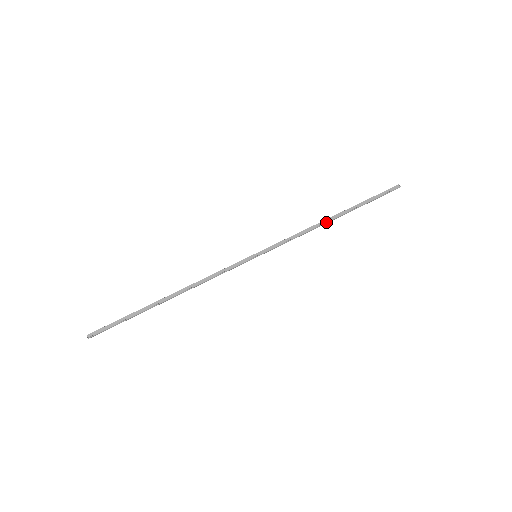
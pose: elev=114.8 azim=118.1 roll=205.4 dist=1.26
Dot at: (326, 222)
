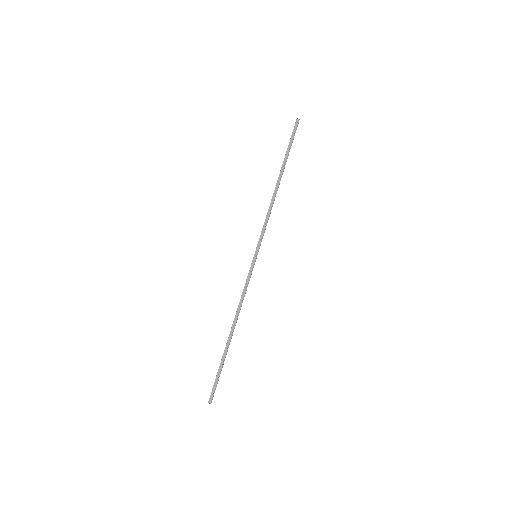
Dot at: (276, 191)
